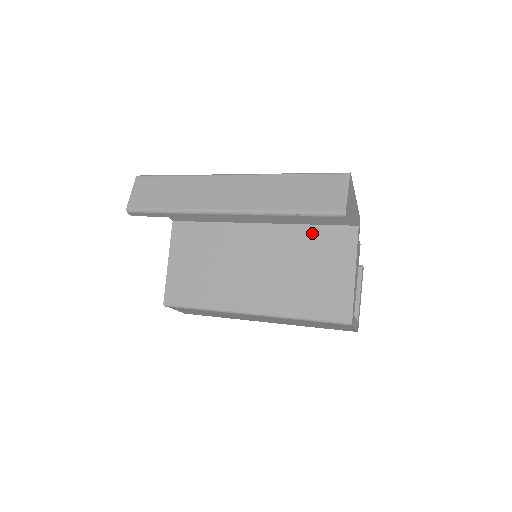
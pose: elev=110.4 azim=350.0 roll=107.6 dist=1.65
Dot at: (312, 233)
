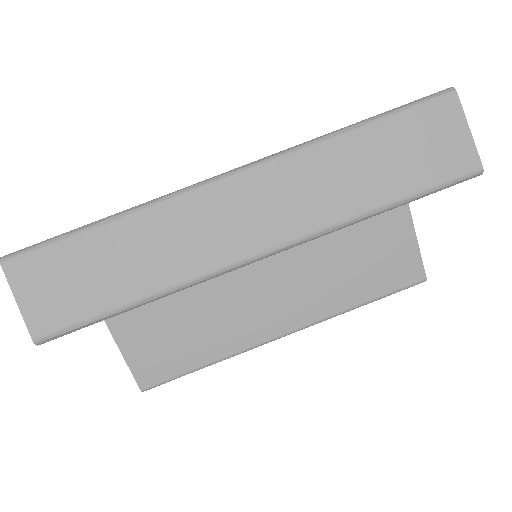
Dot at: occluded
